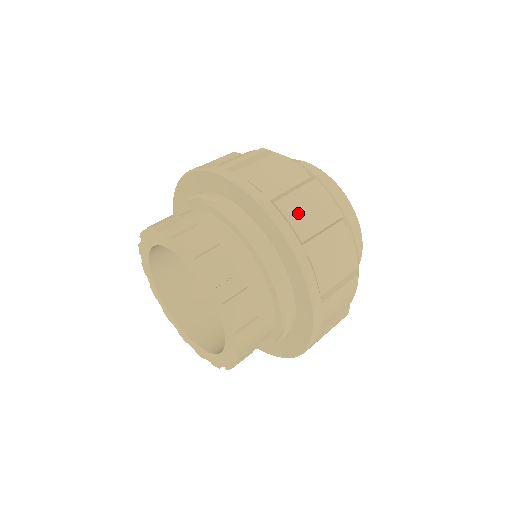
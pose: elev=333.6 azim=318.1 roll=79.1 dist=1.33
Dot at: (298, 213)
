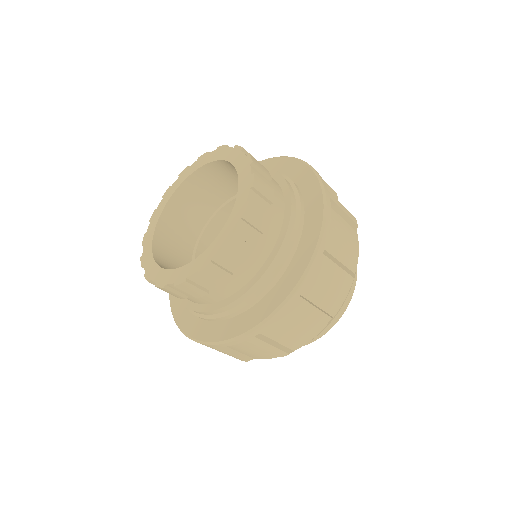
Dot at: occluded
